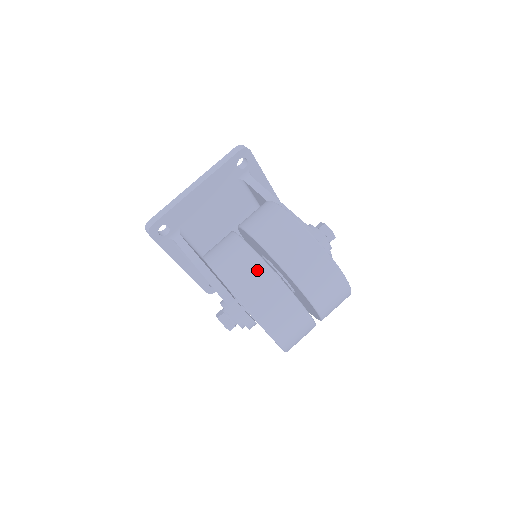
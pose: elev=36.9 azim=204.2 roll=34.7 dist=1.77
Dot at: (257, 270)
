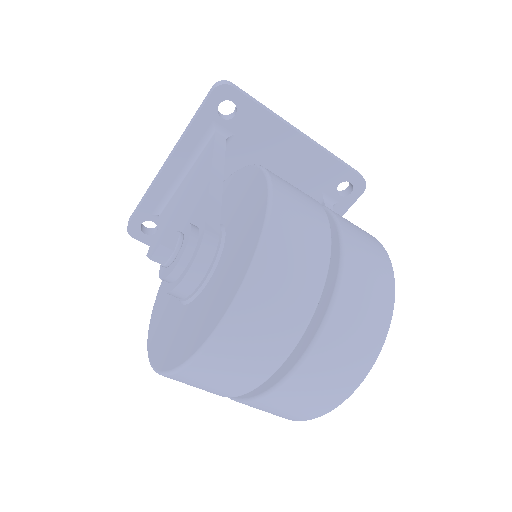
Dot at: (317, 241)
